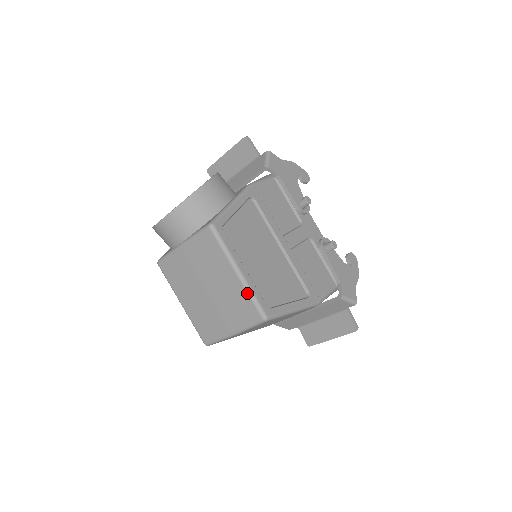
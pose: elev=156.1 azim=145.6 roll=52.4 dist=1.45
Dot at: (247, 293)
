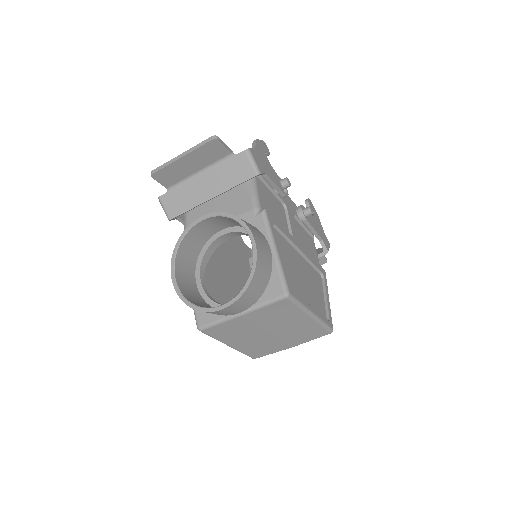
Dot at: (319, 325)
